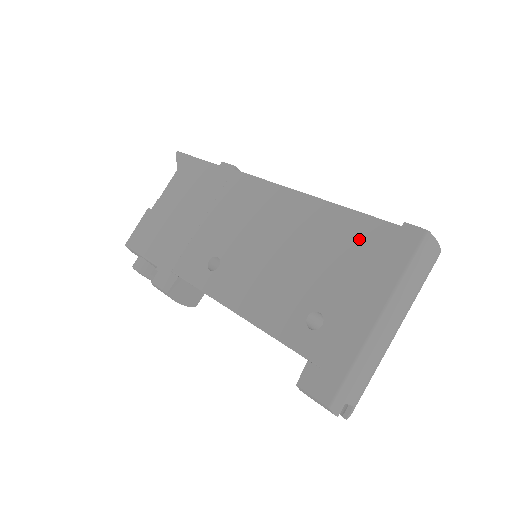
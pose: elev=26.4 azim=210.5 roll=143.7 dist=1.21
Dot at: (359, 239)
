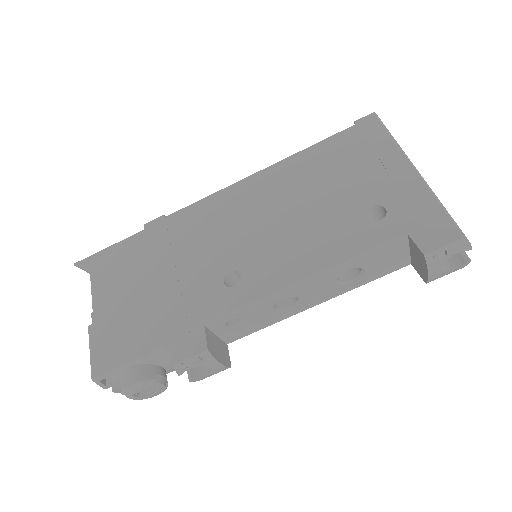
Dot at: (338, 153)
